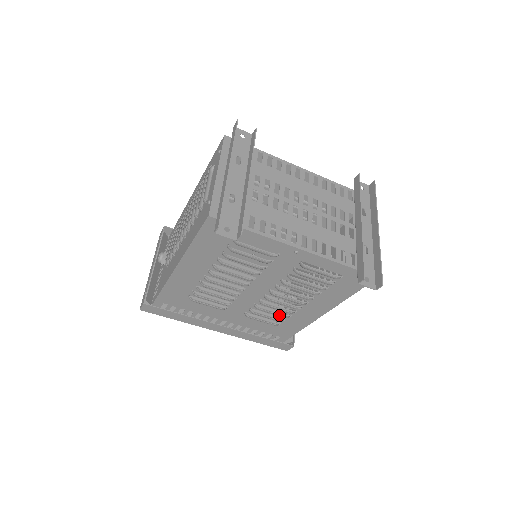
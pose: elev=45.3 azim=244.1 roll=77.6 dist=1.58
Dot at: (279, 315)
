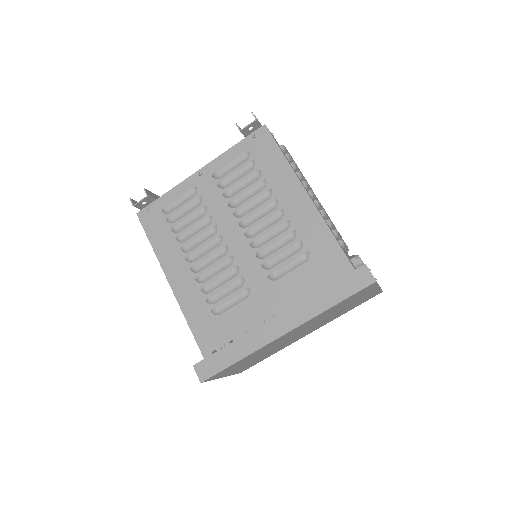
Dot at: (281, 239)
